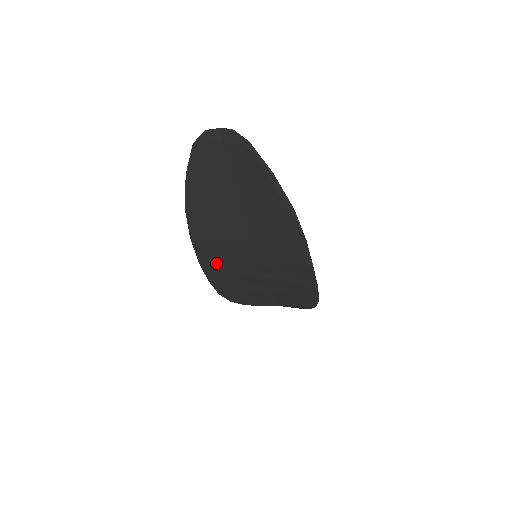
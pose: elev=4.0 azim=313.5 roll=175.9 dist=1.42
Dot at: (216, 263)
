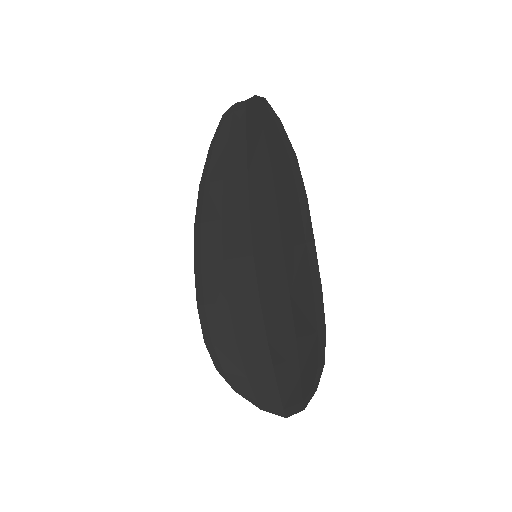
Dot at: (211, 267)
